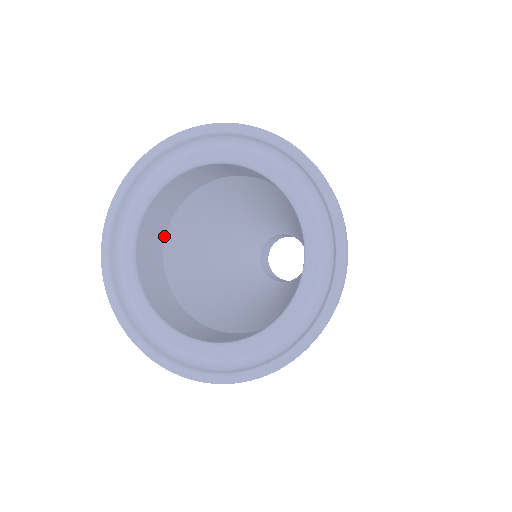
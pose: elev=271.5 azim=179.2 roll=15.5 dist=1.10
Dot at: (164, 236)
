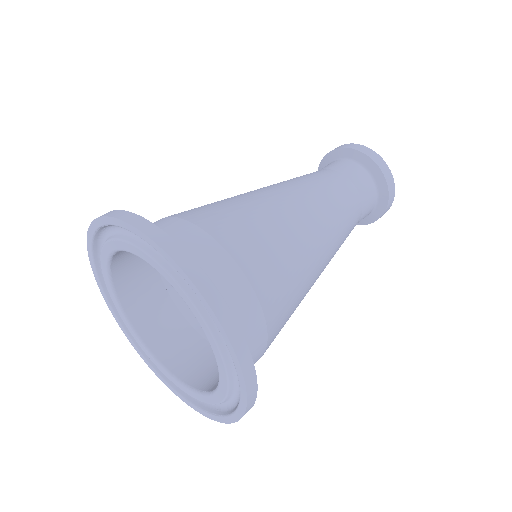
Dot at: occluded
